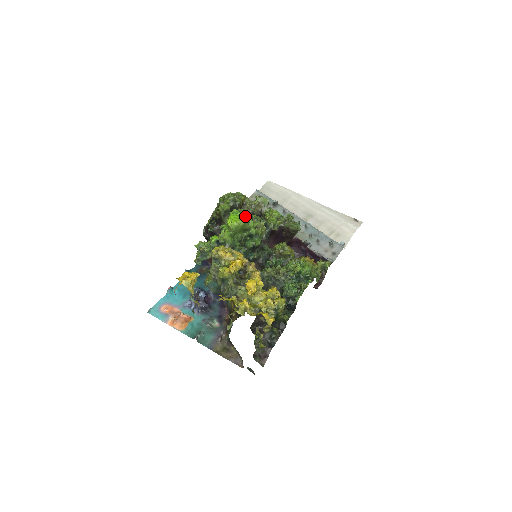
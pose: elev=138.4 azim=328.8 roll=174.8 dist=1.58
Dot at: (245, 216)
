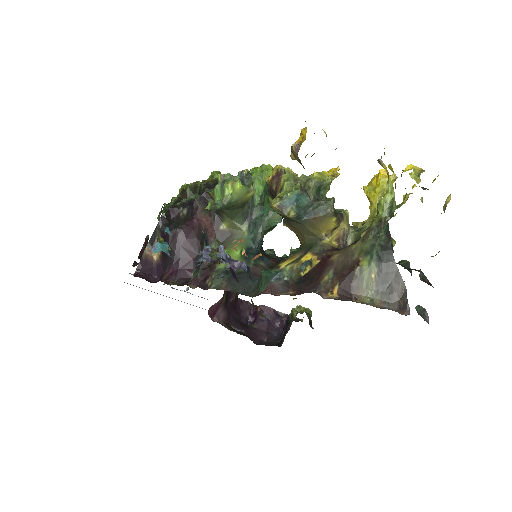
Dot at: occluded
